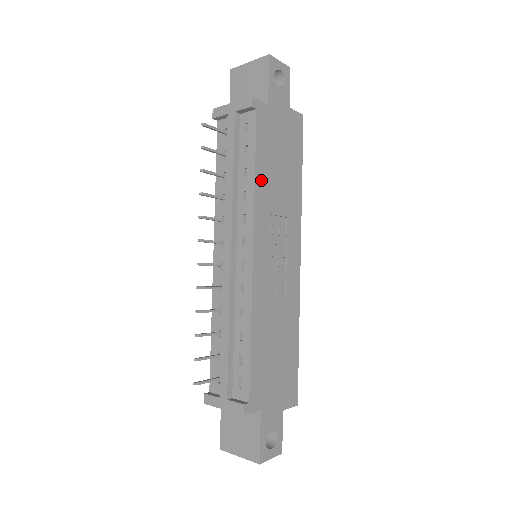
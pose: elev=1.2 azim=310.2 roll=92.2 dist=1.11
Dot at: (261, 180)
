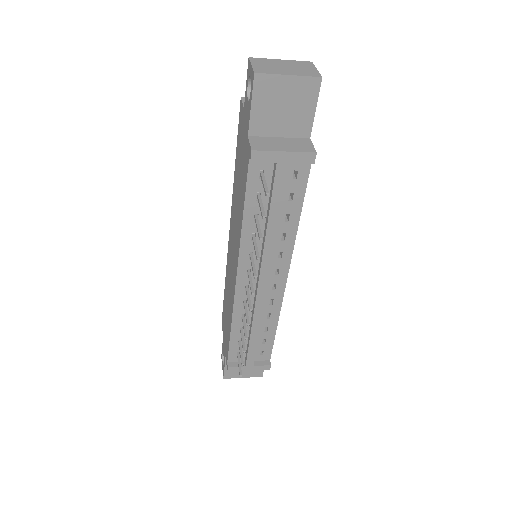
Dot at: occluded
